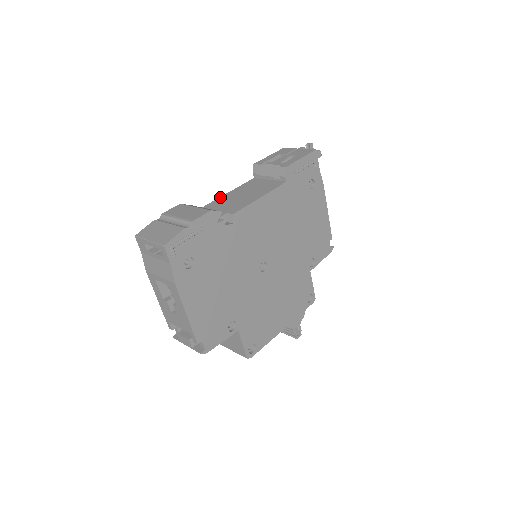
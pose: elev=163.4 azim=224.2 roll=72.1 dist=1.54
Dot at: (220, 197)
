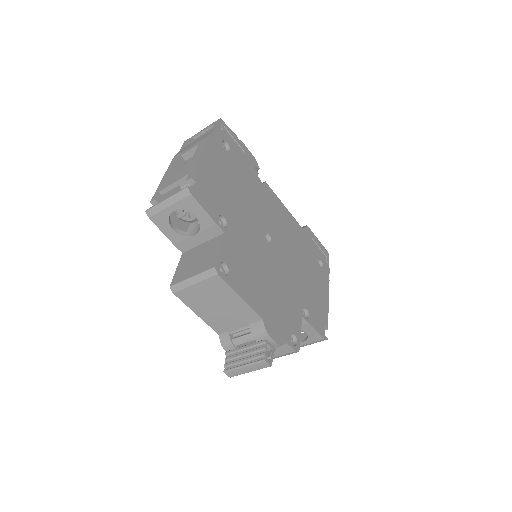
Dot at: occluded
